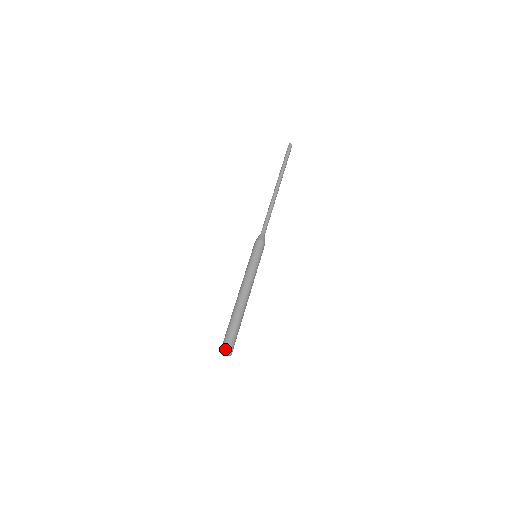
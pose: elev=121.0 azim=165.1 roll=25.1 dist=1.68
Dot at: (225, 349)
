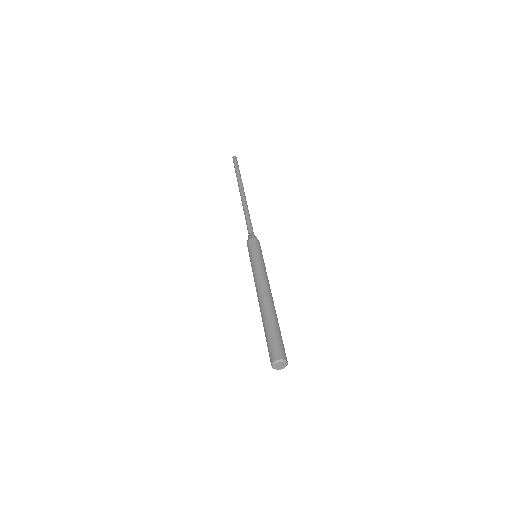
Dot at: (272, 360)
